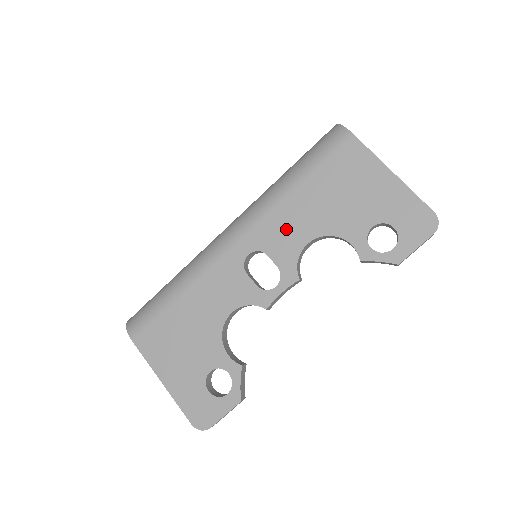
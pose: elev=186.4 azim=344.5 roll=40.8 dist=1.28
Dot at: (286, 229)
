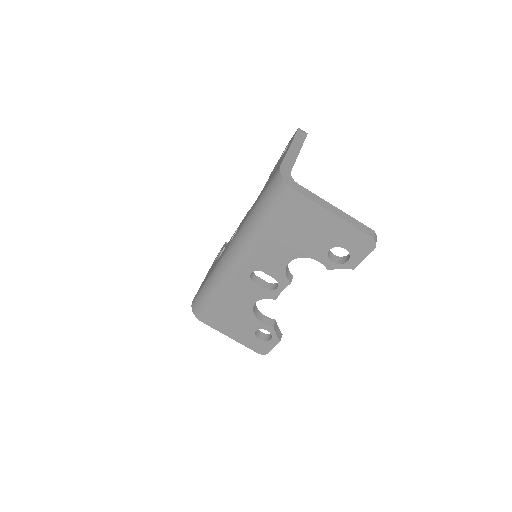
Dot at: (270, 257)
